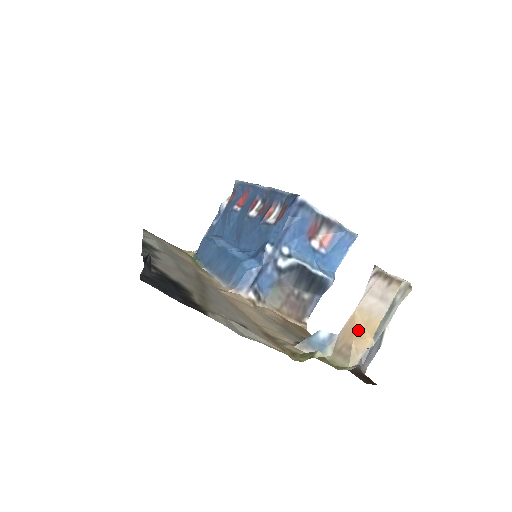
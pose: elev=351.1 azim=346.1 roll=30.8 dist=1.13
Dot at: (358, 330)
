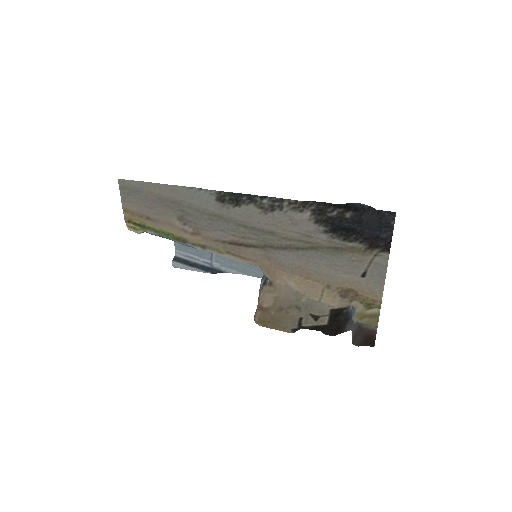
Dot at: occluded
